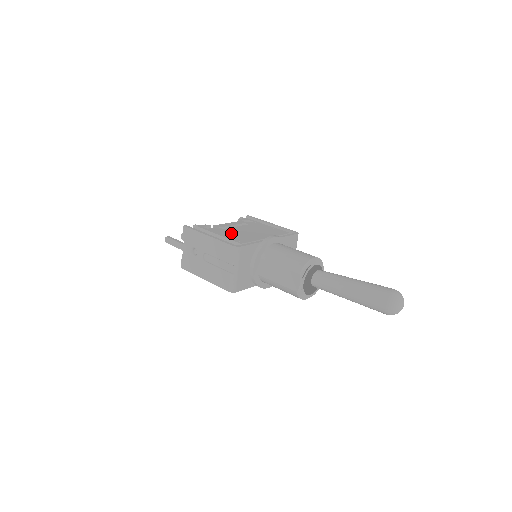
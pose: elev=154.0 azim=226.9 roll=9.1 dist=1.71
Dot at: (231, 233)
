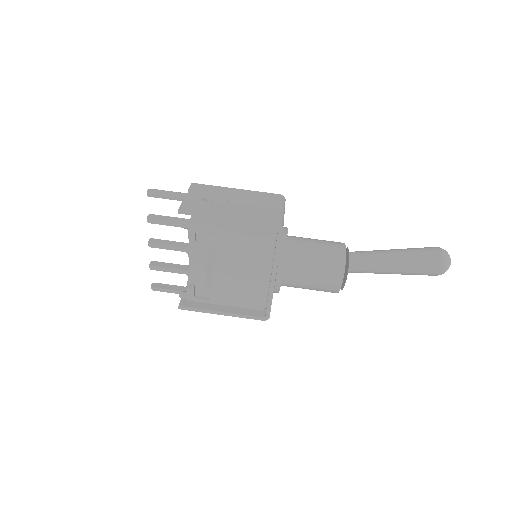
Dot at: (231, 293)
